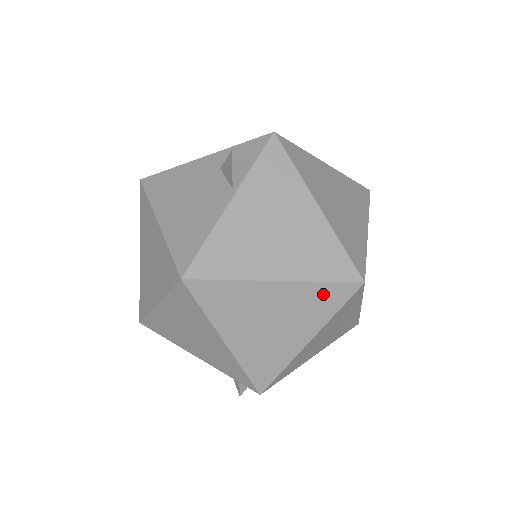
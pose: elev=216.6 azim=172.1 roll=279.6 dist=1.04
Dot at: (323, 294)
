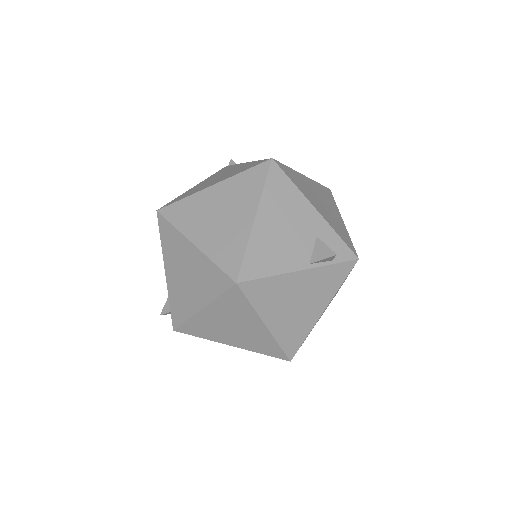
Dot at: (271, 347)
